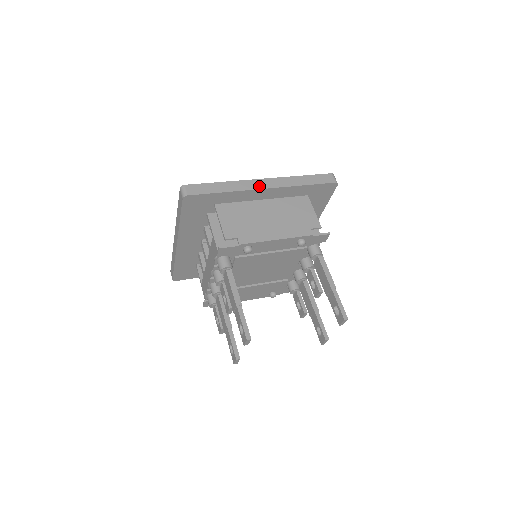
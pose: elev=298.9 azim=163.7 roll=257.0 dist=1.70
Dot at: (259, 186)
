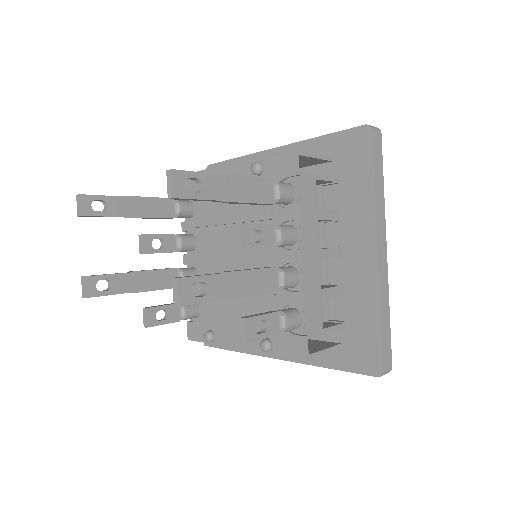
Dot at: (272, 150)
